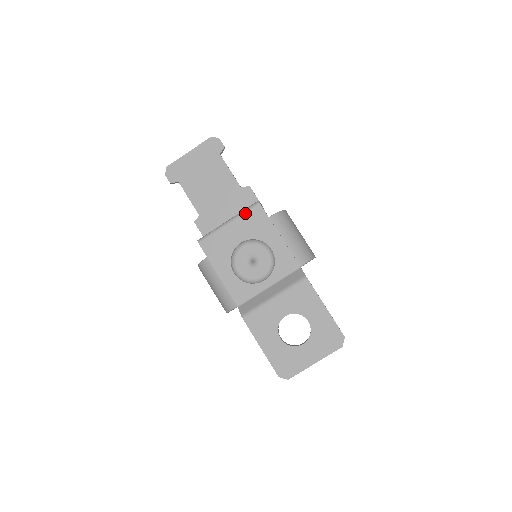
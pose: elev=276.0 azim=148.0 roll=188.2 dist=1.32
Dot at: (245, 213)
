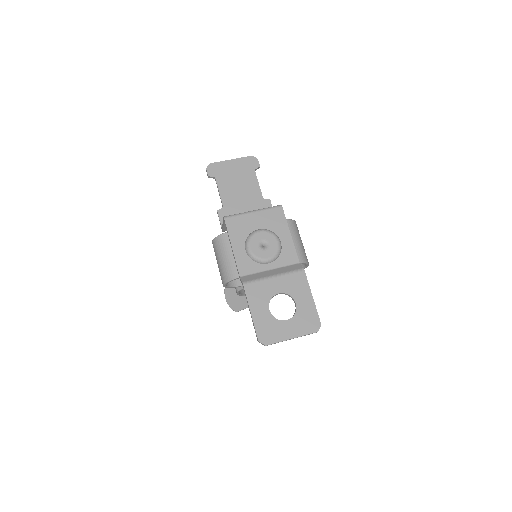
Dot at: (269, 209)
